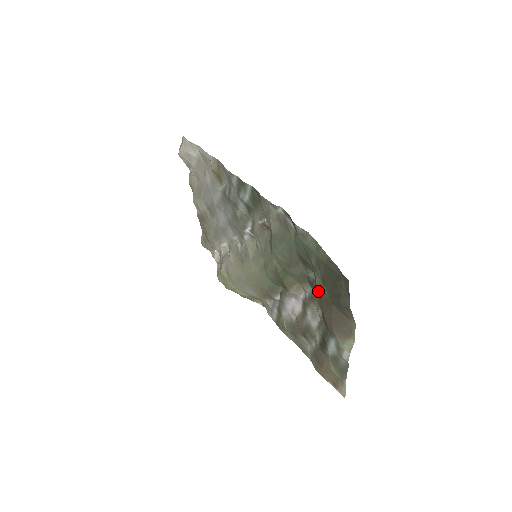
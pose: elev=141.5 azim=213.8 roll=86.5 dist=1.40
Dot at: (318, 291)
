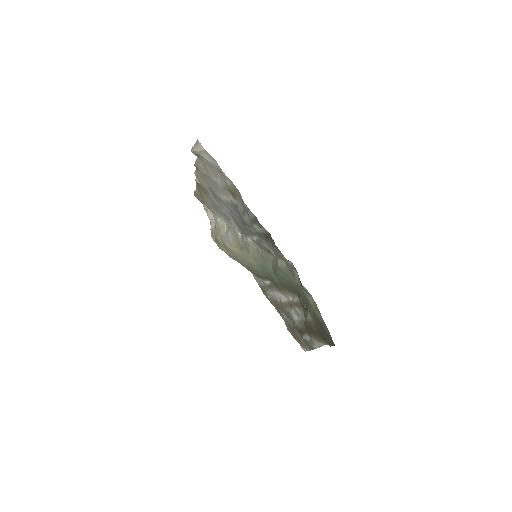
Dot at: (308, 322)
